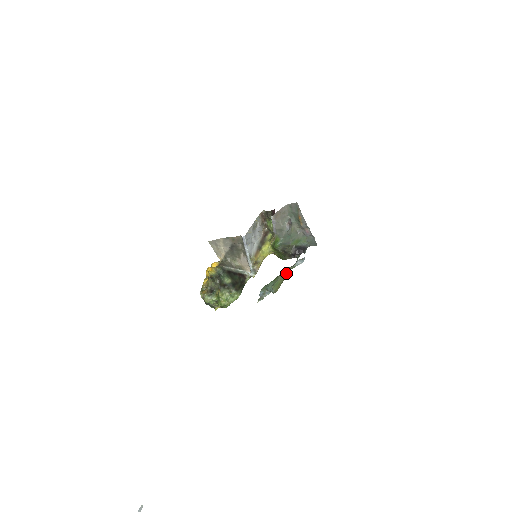
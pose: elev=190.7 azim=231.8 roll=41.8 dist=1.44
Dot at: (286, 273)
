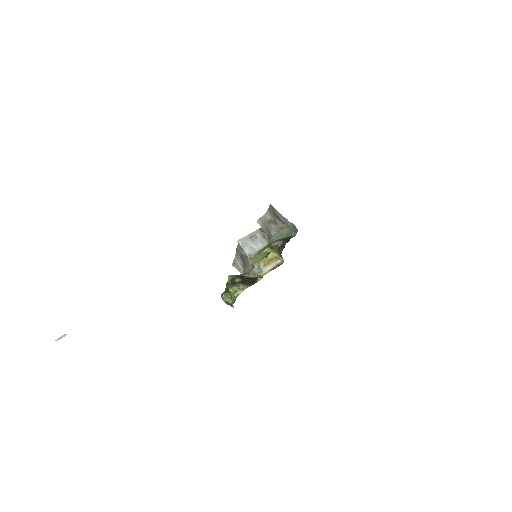
Dot at: (266, 251)
